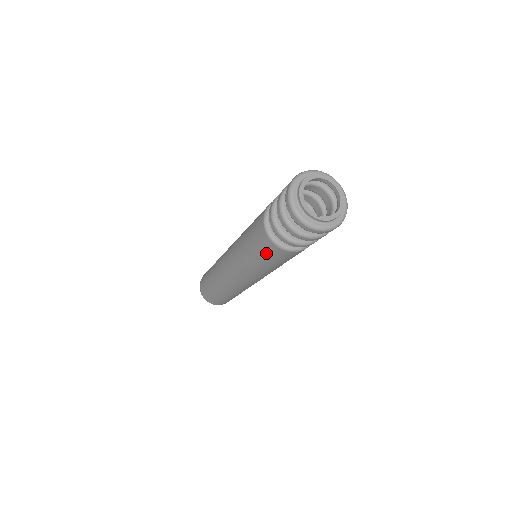
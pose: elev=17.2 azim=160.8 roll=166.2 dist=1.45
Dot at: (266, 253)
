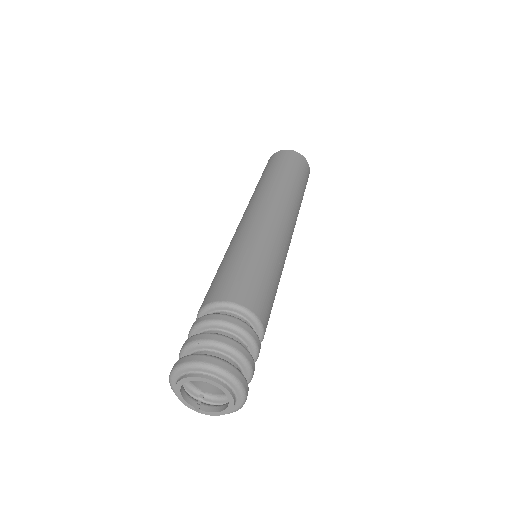
Dot at: occluded
